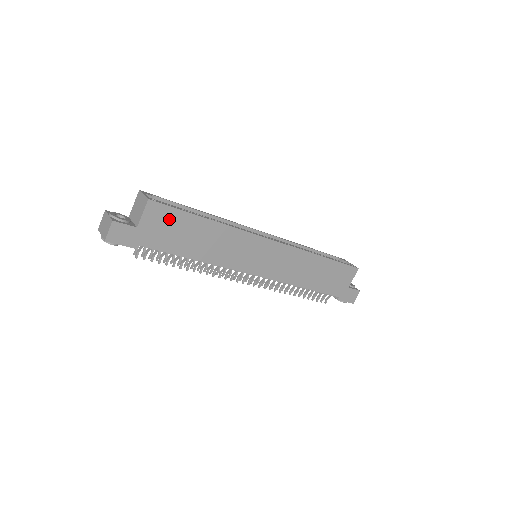
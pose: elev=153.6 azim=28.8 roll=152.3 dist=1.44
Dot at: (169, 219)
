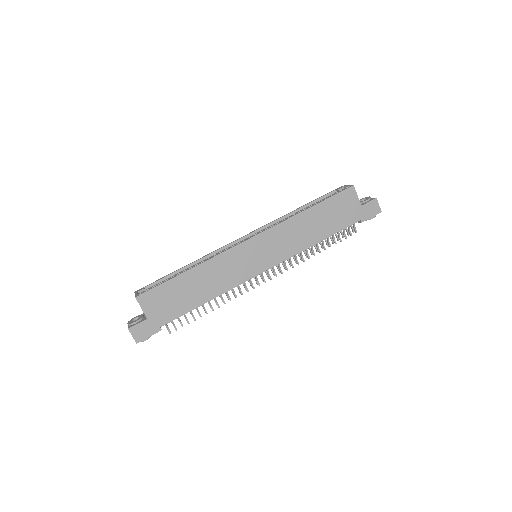
Dot at: (161, 295)
